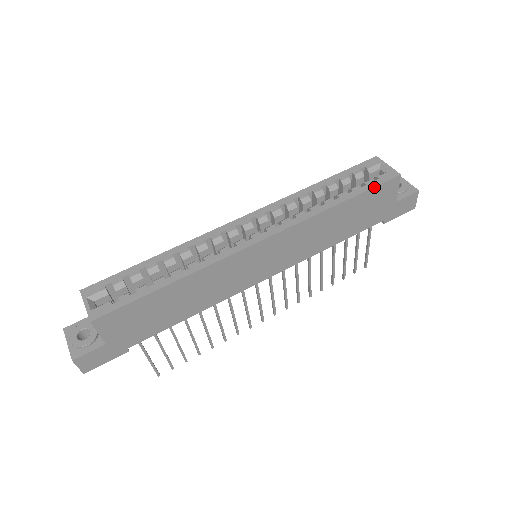
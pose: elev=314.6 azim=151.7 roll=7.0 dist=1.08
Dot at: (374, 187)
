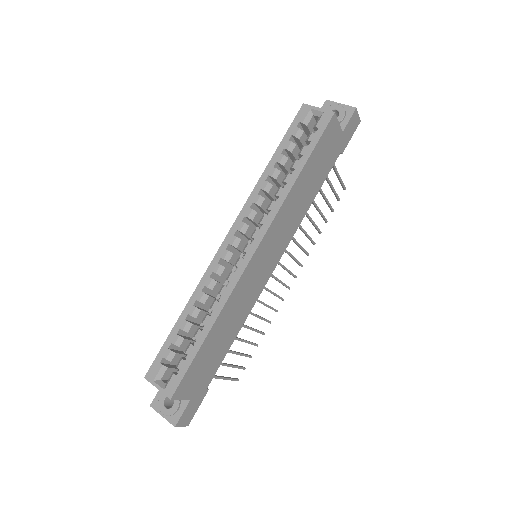
Dot at: (318, 140)
